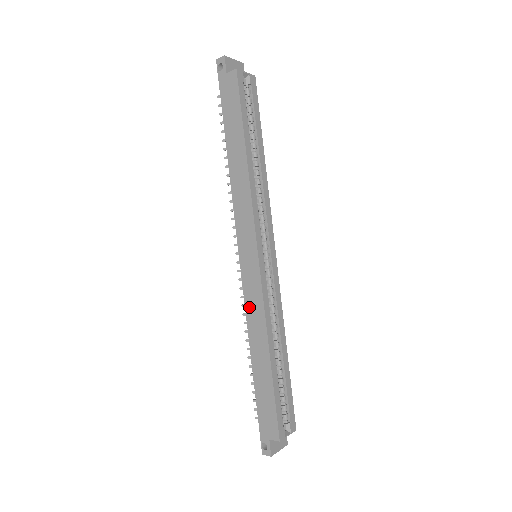
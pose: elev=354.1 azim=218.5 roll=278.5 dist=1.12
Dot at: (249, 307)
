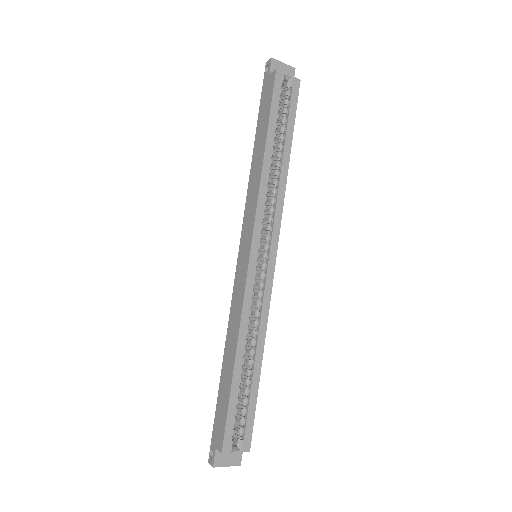
Dot at: (233, 304)
